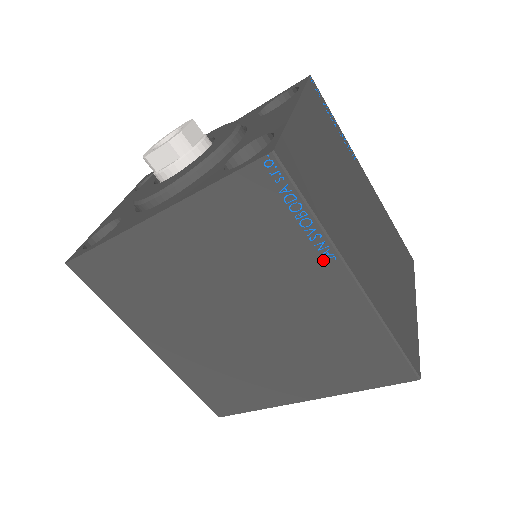
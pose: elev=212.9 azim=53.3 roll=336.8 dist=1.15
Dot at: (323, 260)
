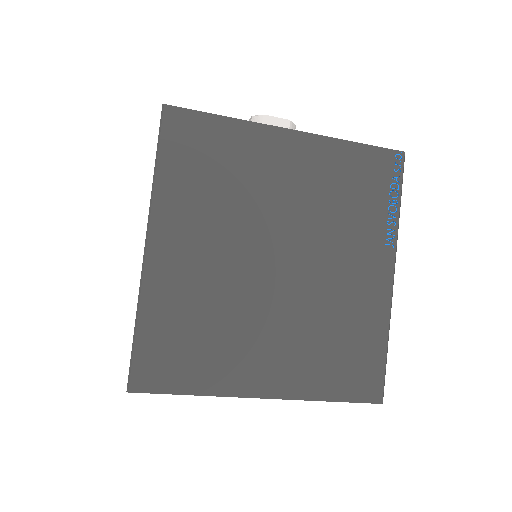
Dot at: (385, 244)
